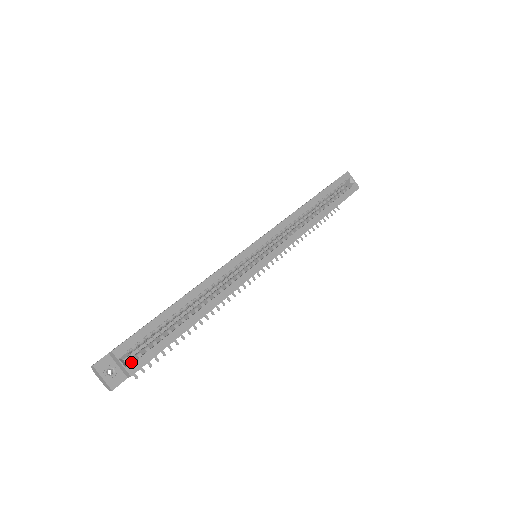
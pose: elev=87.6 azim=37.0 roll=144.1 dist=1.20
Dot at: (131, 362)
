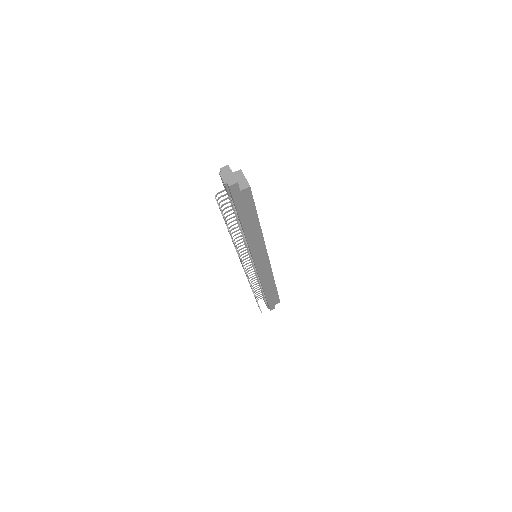
Dot at: occluded
